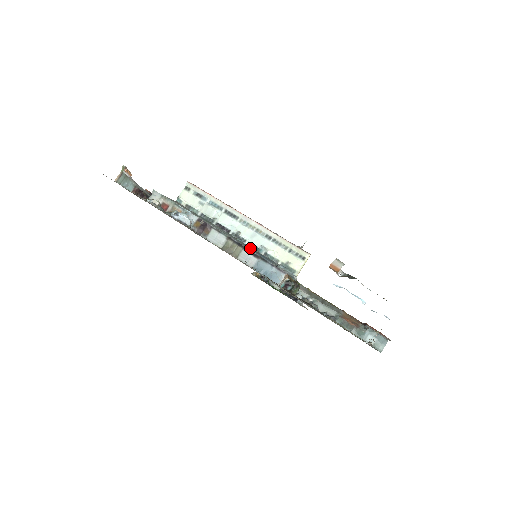
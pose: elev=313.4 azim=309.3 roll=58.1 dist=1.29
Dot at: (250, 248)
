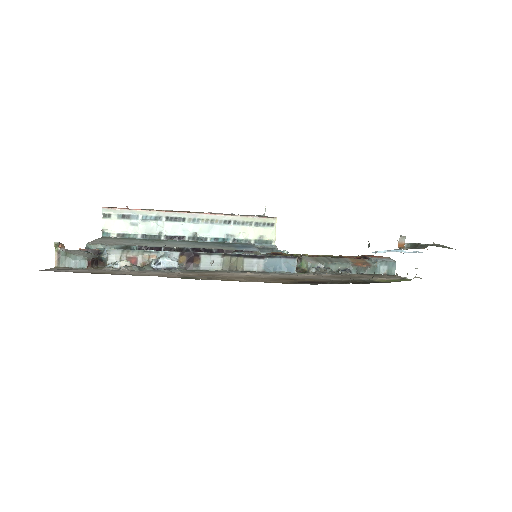
Dot at: (223, 245)
